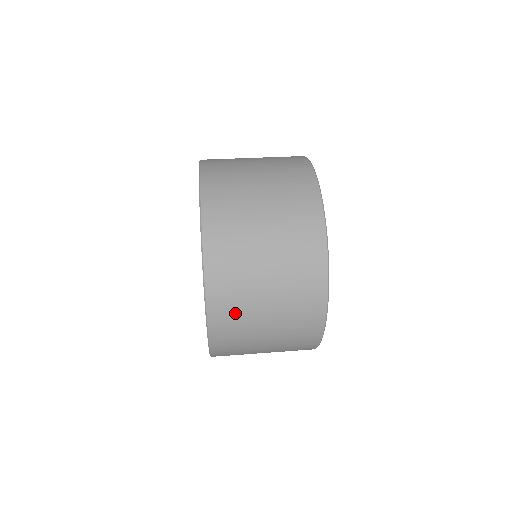
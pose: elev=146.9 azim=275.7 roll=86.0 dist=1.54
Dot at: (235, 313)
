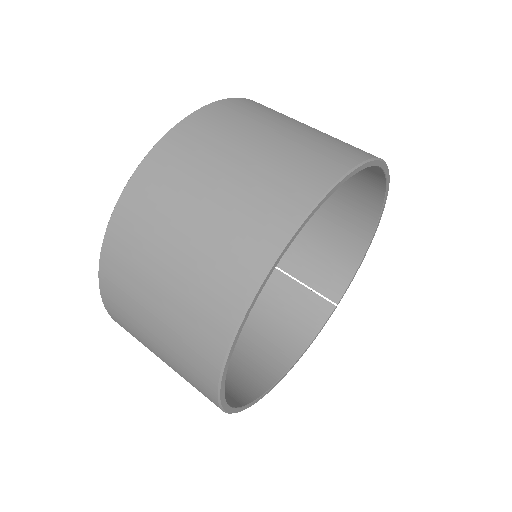
Dot at: occluded
